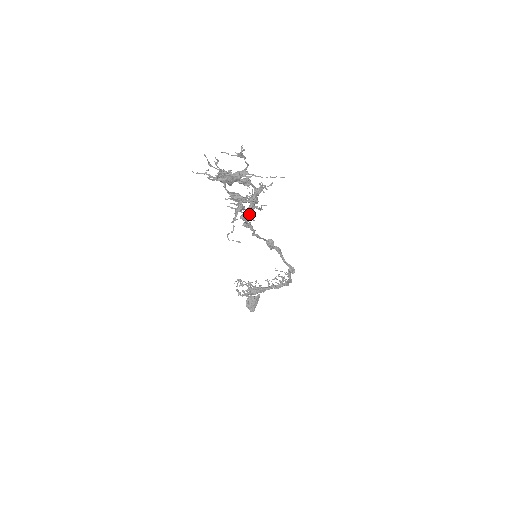
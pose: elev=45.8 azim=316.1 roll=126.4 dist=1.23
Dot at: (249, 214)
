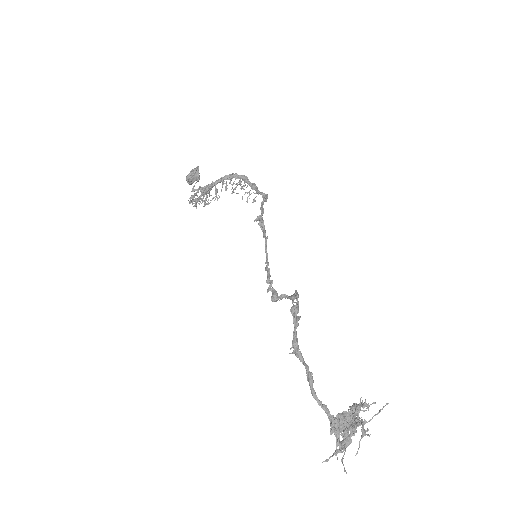
Dot at: occluded
